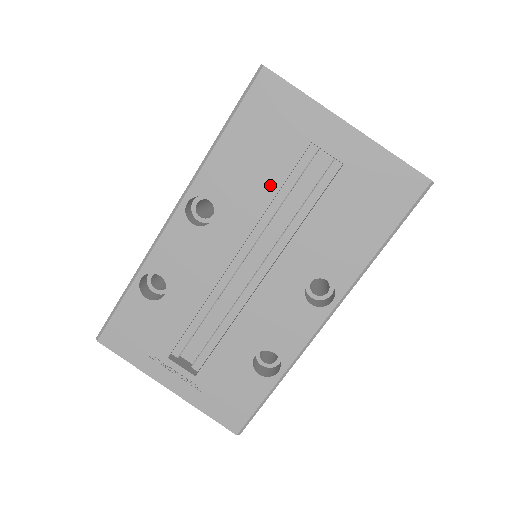
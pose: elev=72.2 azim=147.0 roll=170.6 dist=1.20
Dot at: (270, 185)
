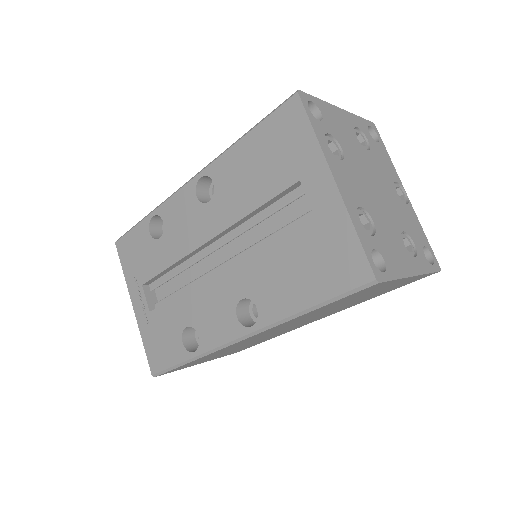
Dot at: (256, 199)
